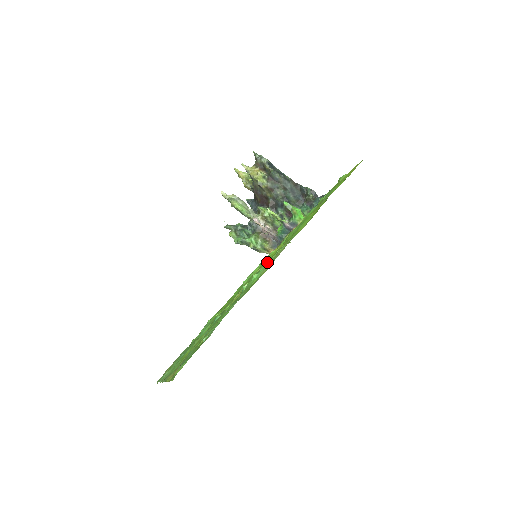
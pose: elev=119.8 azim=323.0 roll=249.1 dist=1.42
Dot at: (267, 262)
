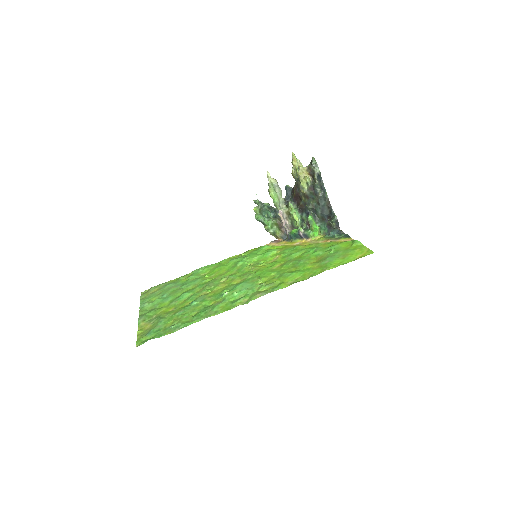
Dot at: (255, 279)
